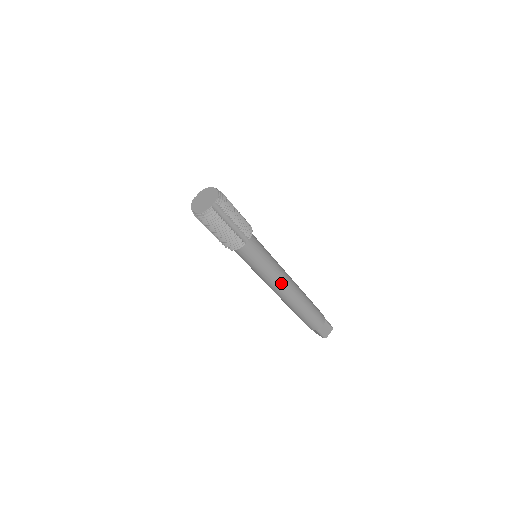
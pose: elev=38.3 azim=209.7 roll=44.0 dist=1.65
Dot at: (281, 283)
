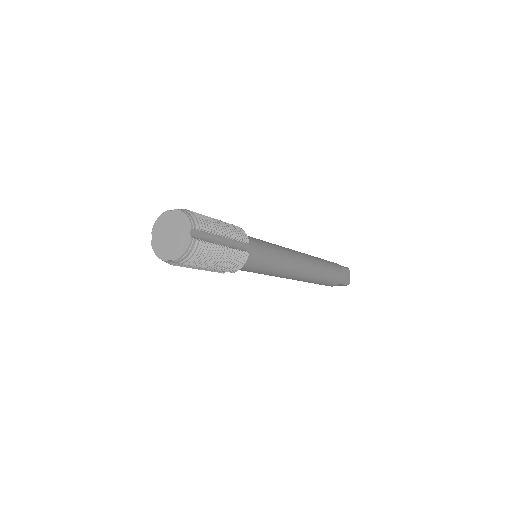
Dot at: (280, 277)
